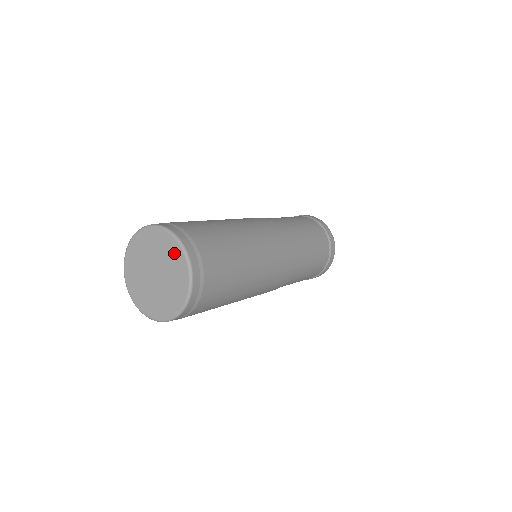
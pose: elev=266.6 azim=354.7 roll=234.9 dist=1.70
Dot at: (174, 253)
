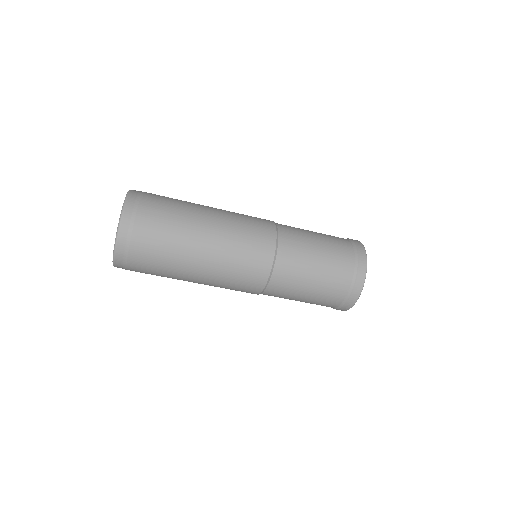
Dot at: occluded
